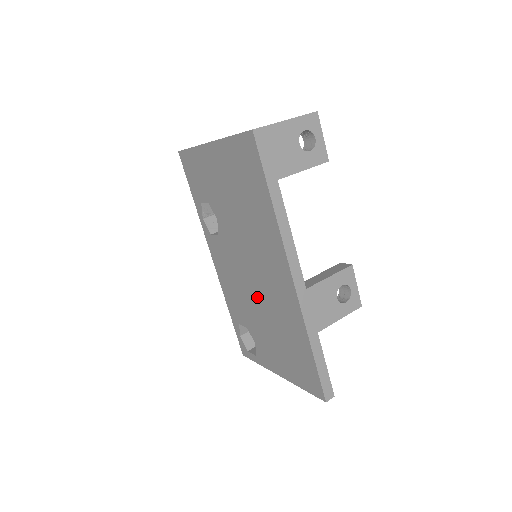
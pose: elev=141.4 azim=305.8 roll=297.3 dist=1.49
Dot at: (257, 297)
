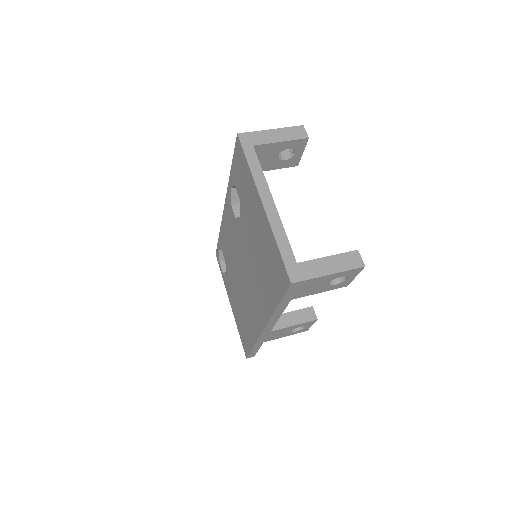
Dot at: (240, 279)
